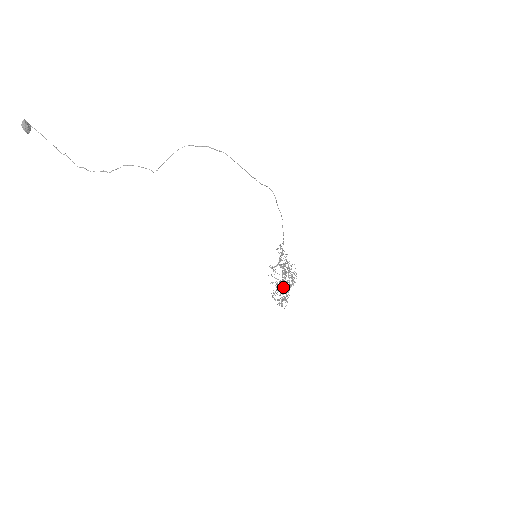
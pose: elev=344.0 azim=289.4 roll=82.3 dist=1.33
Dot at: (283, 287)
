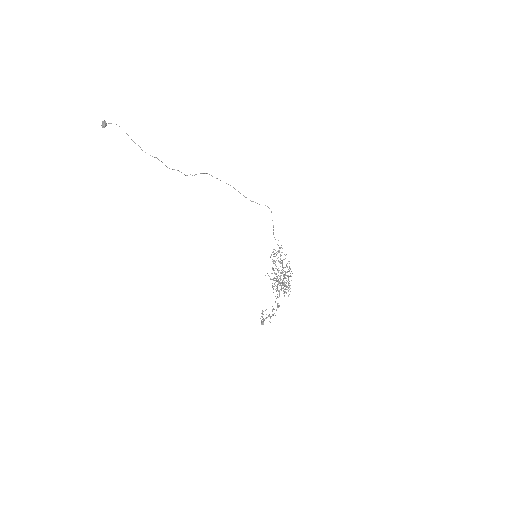
Dot at: (285, 275)
